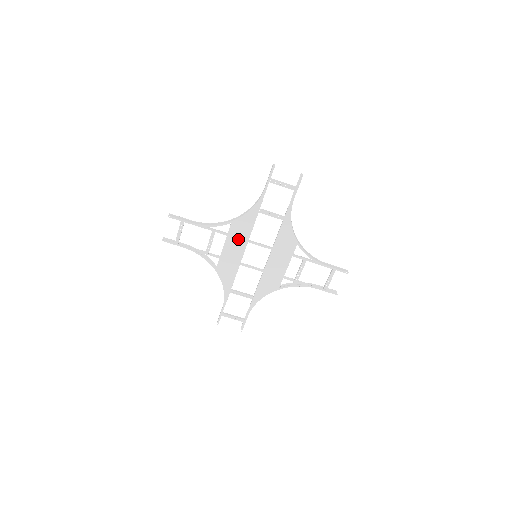
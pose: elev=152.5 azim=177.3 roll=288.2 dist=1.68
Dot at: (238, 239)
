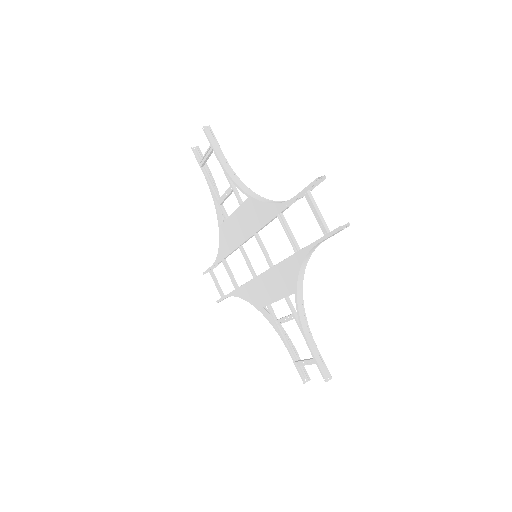
Dot at: (247, 221)
